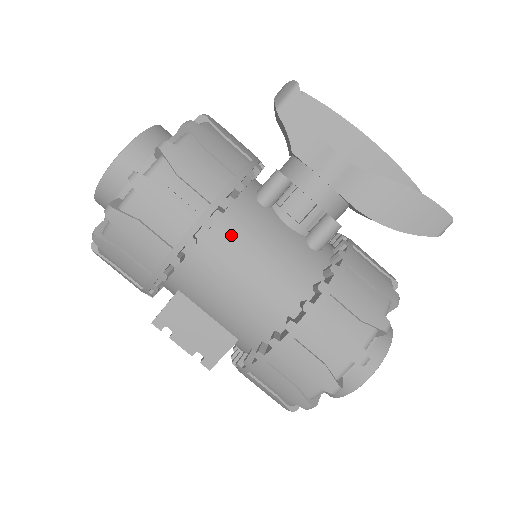
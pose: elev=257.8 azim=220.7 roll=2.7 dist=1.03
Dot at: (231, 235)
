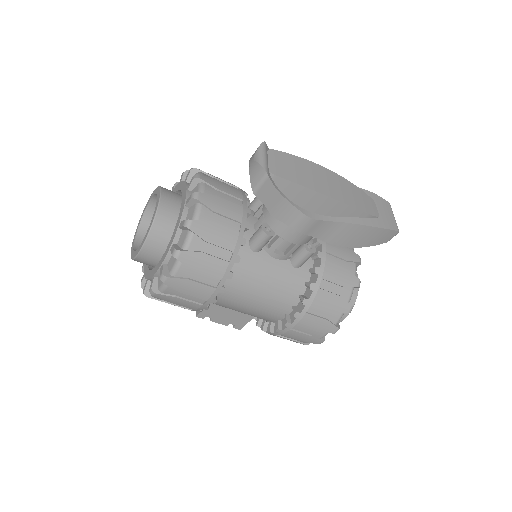
Dot at: (238, 284)
